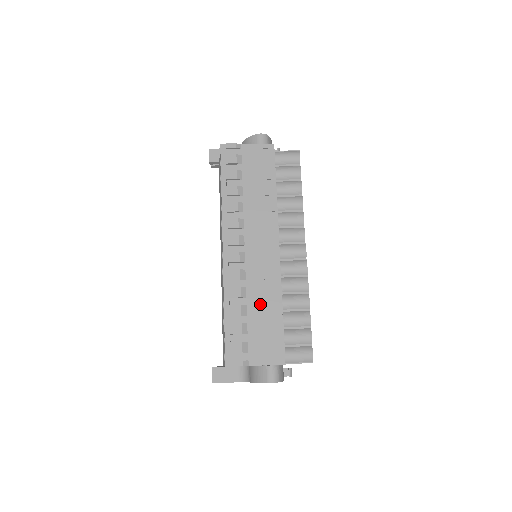
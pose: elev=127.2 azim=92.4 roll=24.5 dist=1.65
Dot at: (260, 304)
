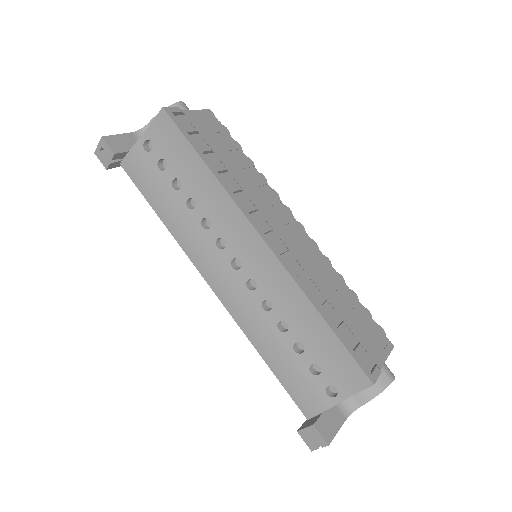
Dot at: (334, 292)
